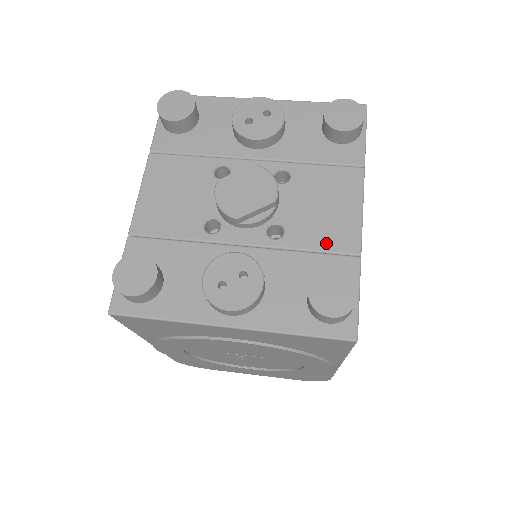
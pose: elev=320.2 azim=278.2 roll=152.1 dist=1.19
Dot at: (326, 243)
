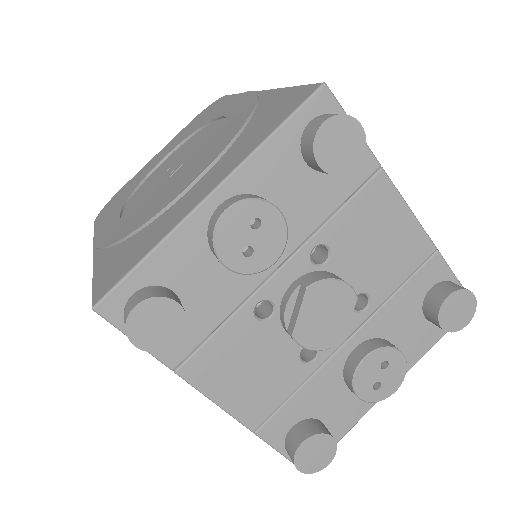
Dot at: (406, 269)
